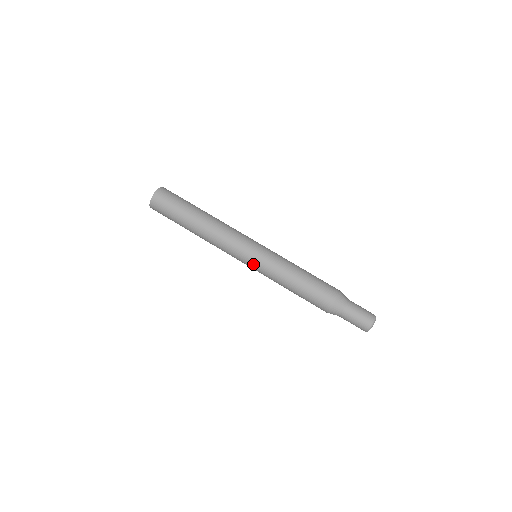
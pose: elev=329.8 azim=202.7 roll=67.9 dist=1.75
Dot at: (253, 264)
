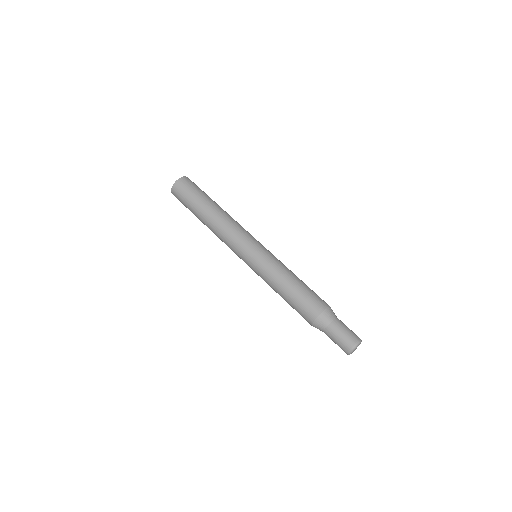
Dot at: (250, 261)
